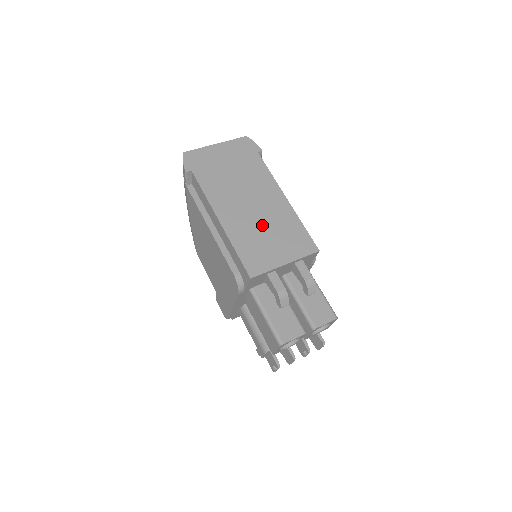
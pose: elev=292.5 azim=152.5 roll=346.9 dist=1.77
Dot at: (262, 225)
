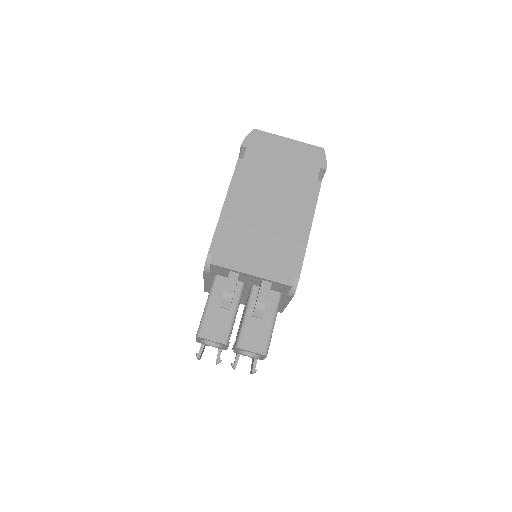
Dot at: (263, 229)
